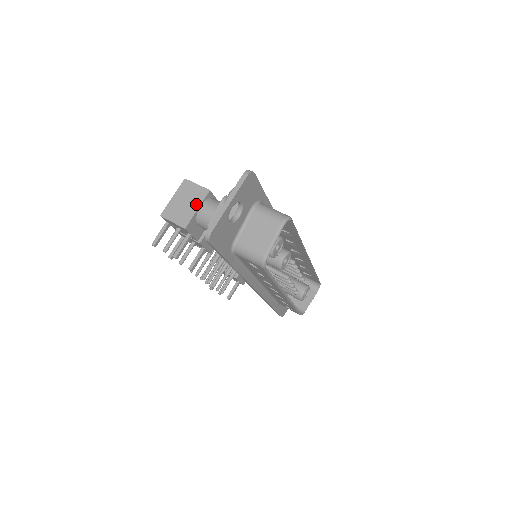
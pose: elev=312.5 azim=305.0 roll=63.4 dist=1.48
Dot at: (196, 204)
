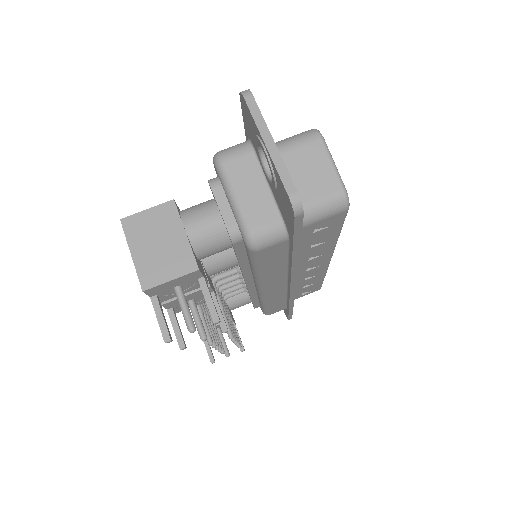
Dot at: (176, 230)
